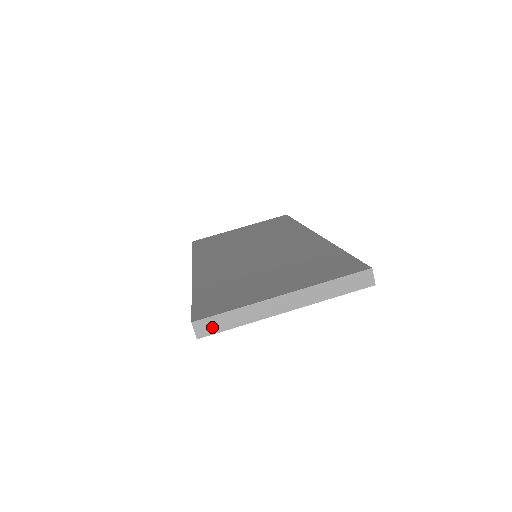
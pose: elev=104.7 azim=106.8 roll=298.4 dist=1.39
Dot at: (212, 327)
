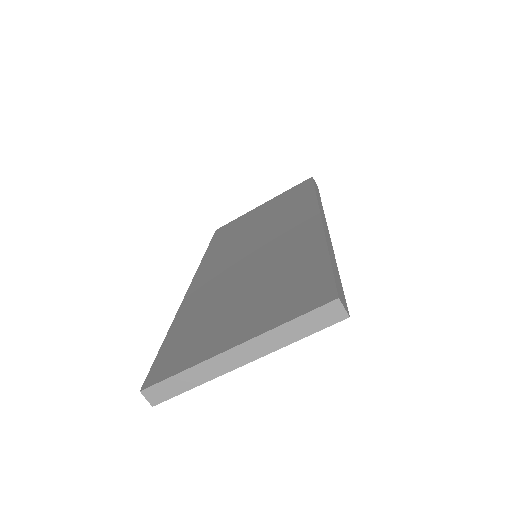
Dot at: (164, 393)
